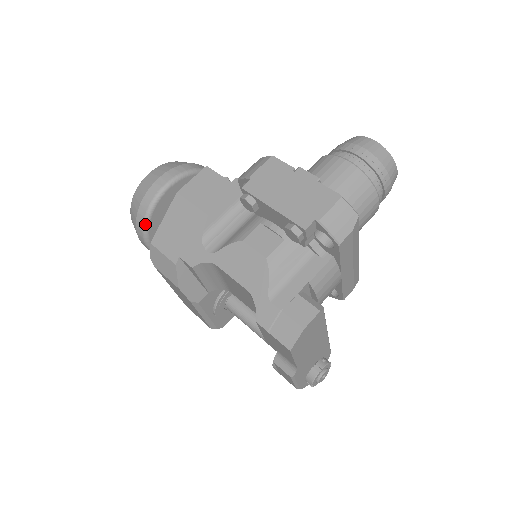
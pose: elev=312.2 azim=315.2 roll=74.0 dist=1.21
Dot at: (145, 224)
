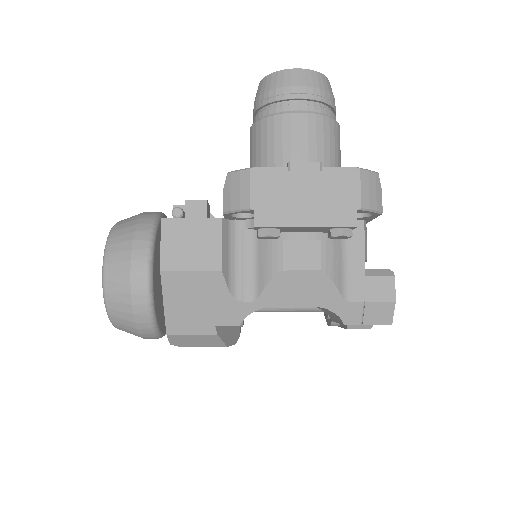
Dot at: (154, 327)
